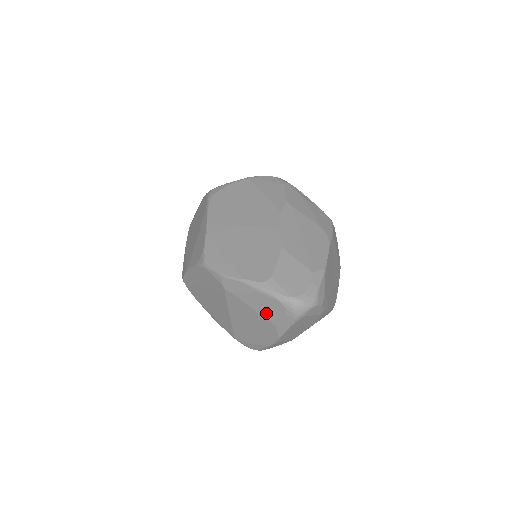
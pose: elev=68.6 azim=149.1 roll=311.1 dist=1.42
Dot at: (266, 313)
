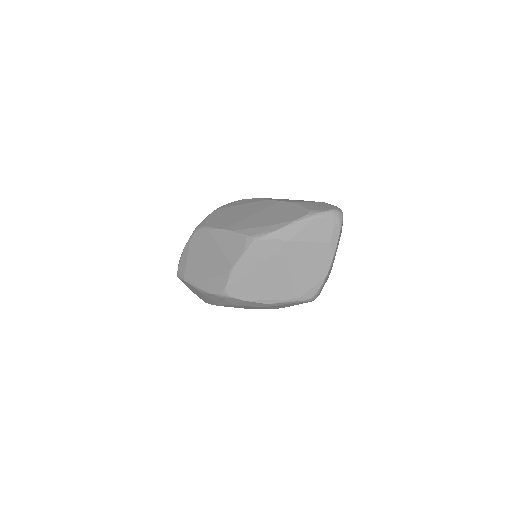
Dot at: (320, 236)
